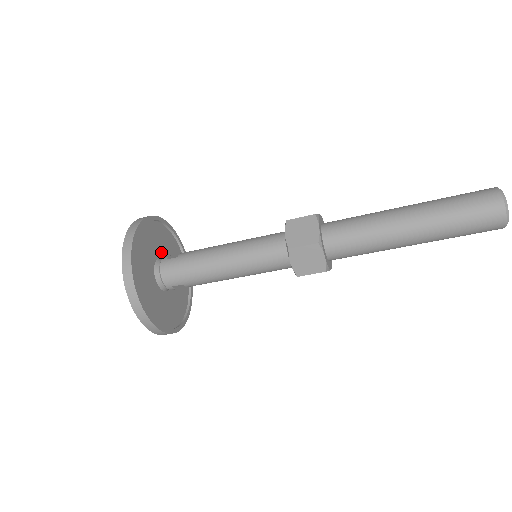
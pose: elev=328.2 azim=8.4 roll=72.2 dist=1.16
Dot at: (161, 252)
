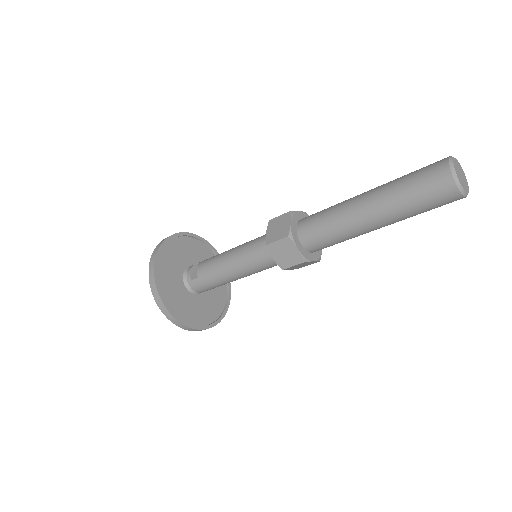
Dot at: (180, 268)
